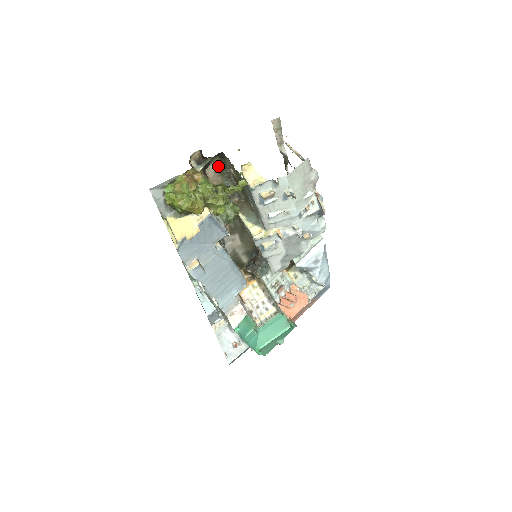
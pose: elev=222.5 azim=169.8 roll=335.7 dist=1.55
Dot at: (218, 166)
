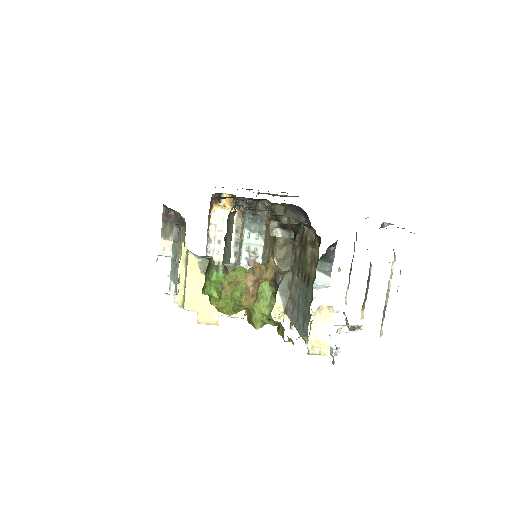
Dot at: occluded
